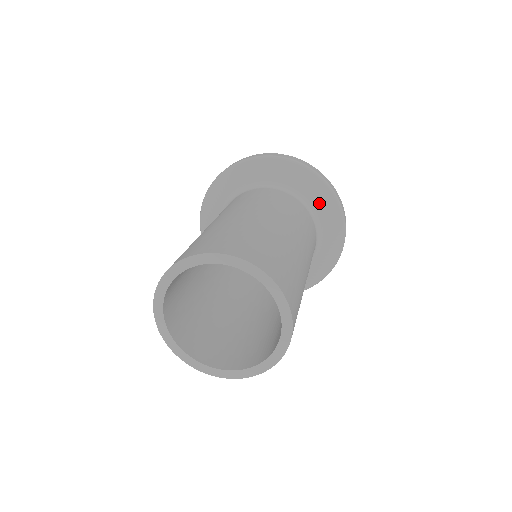
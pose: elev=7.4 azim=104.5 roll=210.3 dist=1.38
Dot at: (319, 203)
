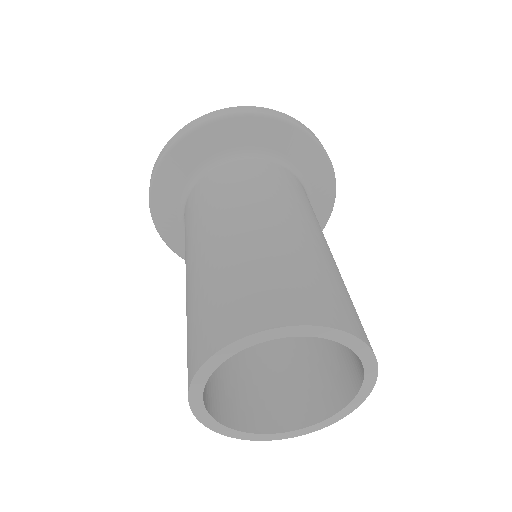
Dot at: (318, 187)
